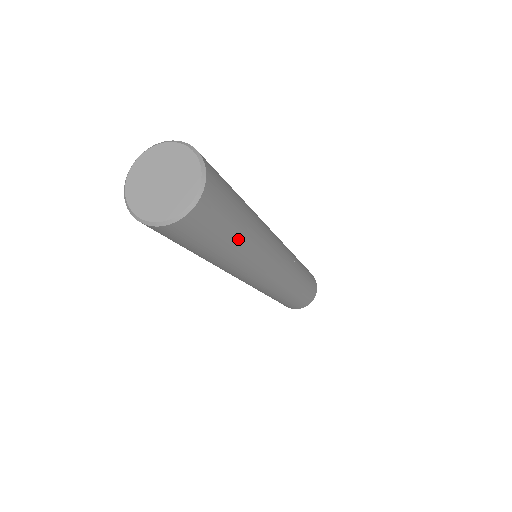
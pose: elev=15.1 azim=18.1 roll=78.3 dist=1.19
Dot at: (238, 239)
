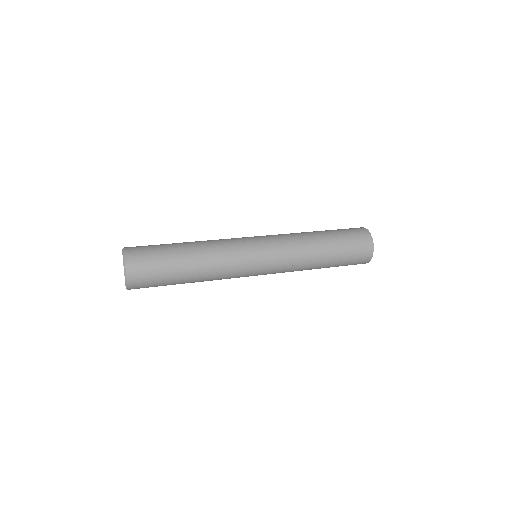
Dot at: (182, 266)
